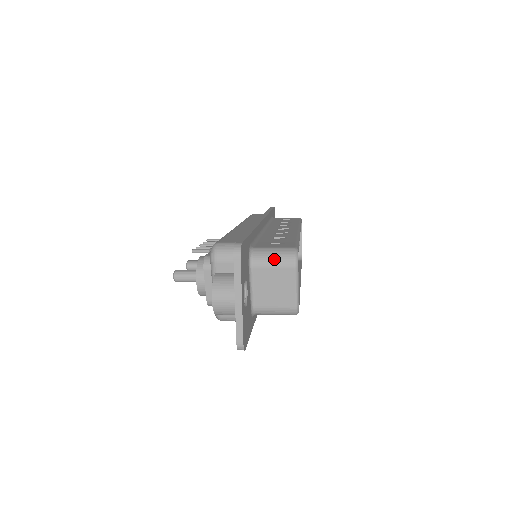
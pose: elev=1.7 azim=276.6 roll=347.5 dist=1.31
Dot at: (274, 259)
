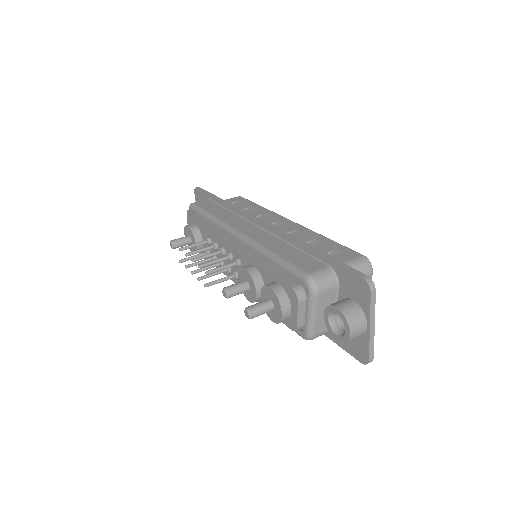
Dot at: occluded
